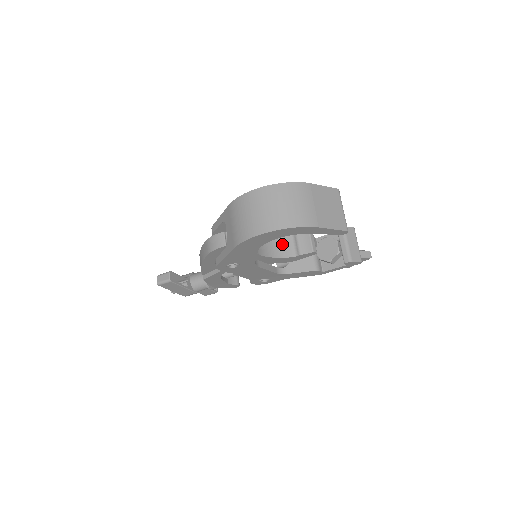
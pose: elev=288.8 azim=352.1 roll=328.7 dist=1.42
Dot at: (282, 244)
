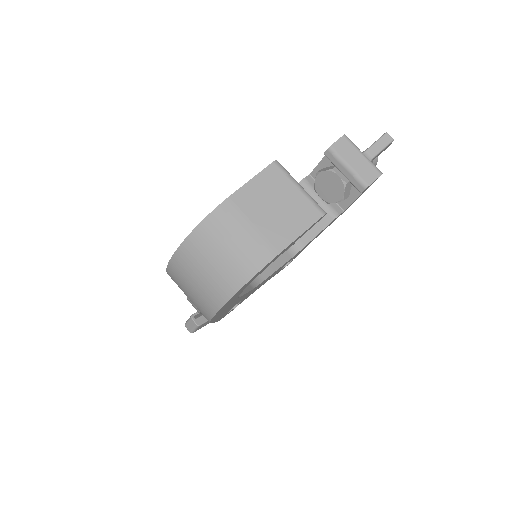
Dot at: occluded
